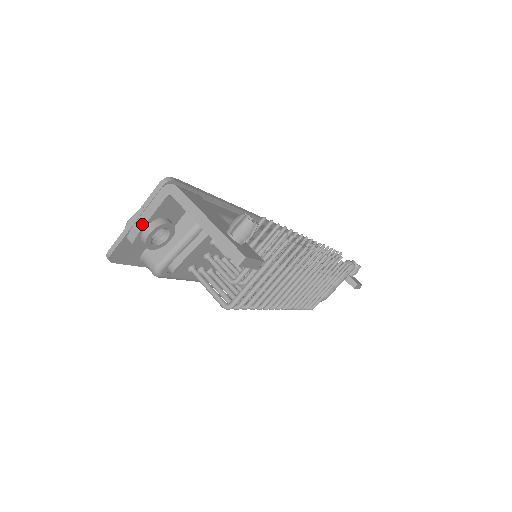
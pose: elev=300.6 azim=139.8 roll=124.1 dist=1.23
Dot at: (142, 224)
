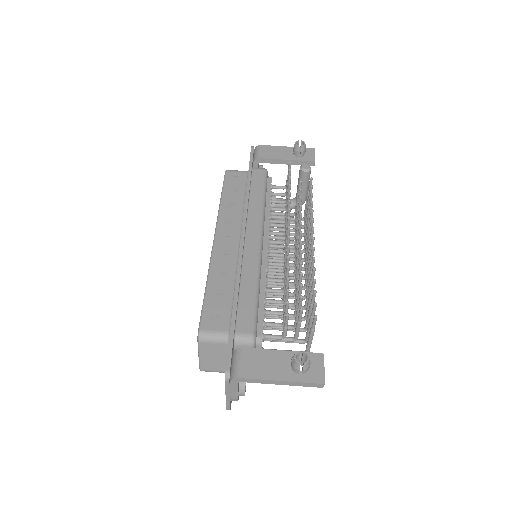
Dot at: (236, 396)
